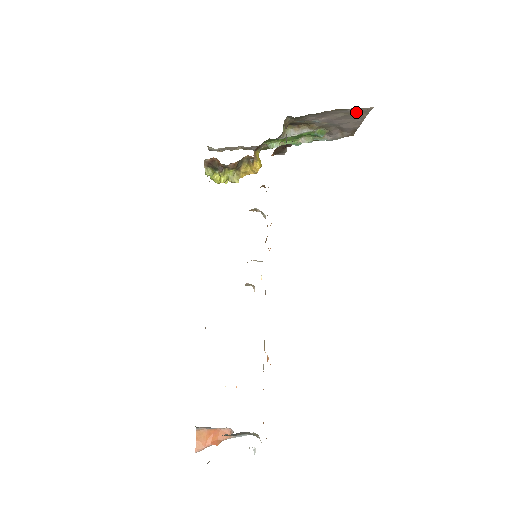
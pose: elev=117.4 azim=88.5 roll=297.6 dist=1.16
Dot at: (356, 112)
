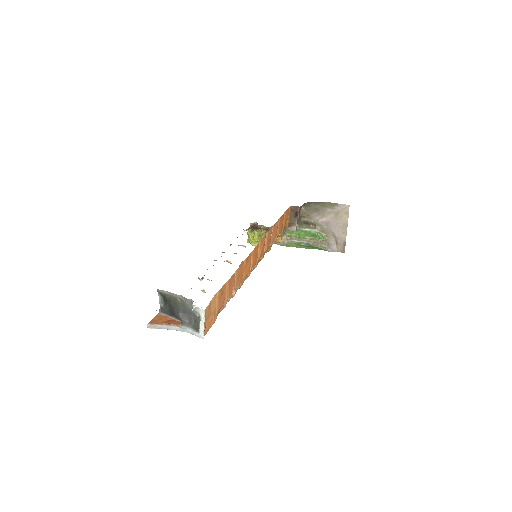
Dot at: (341, 214)
